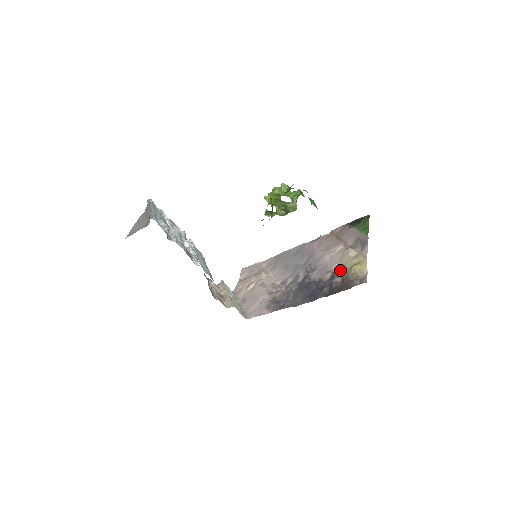
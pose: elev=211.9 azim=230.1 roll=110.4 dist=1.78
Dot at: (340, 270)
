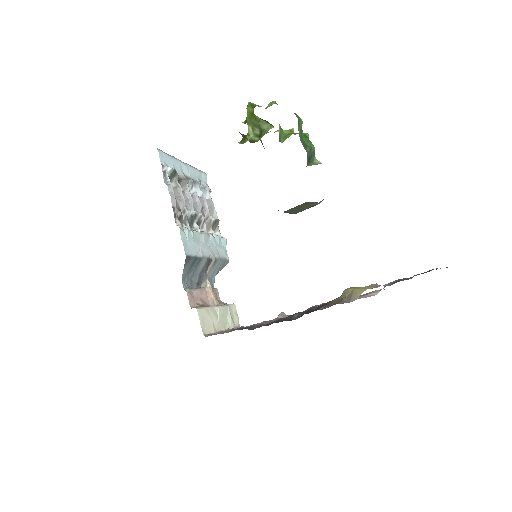
Dot at: occluded
